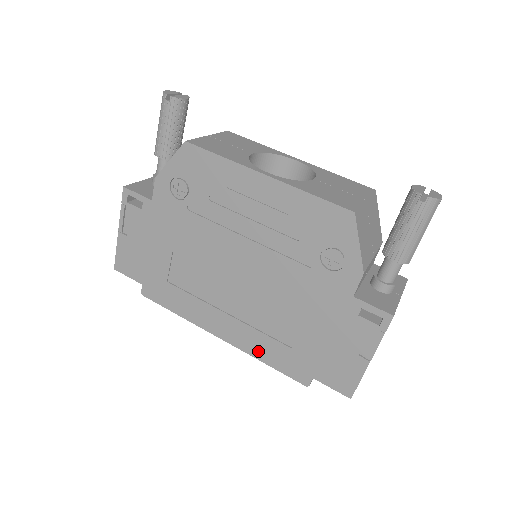
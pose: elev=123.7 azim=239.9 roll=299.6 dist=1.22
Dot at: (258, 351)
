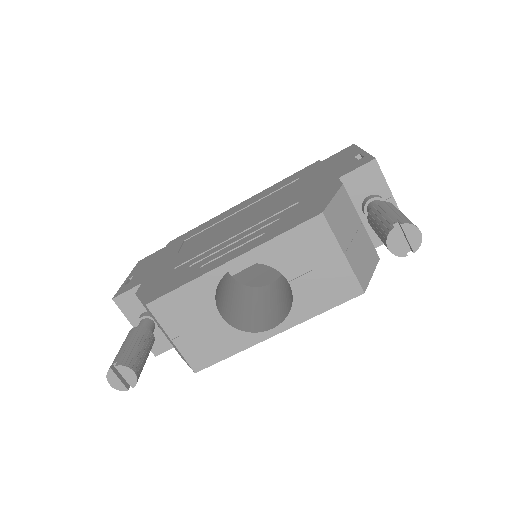
Dot at: occluded
